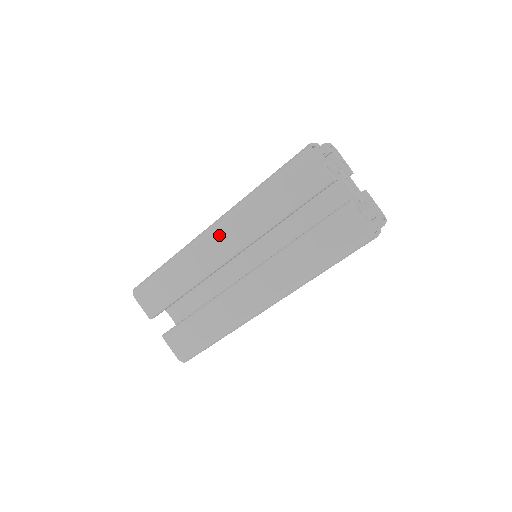
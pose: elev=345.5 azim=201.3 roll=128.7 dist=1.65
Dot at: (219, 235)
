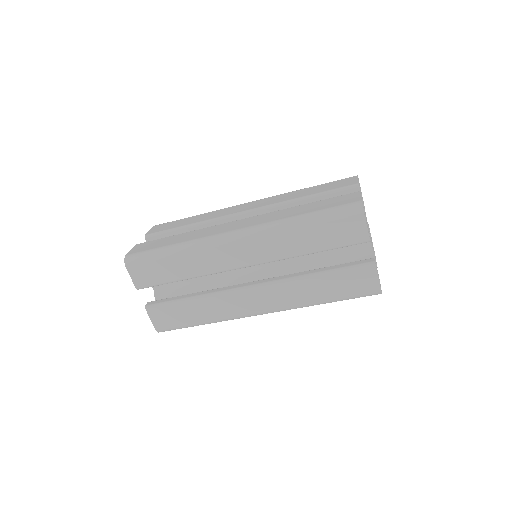
Dot at: (242, 245)
